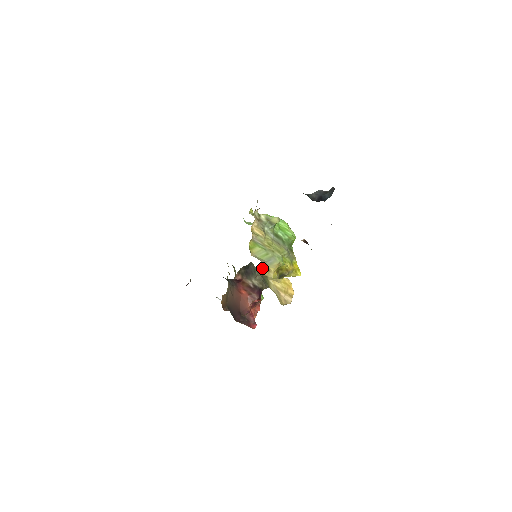
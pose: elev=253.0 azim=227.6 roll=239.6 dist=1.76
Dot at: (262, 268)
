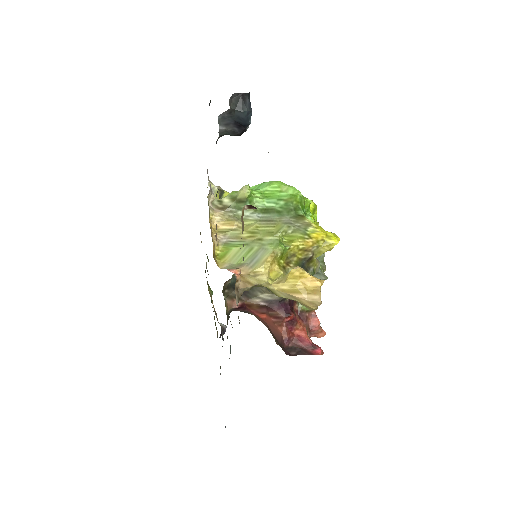
Dot at: (241, 278)
